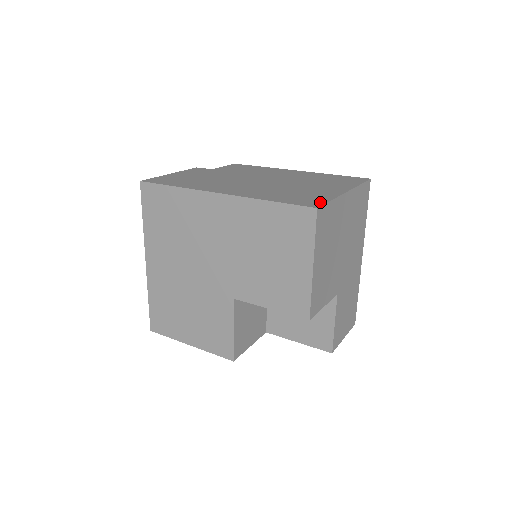
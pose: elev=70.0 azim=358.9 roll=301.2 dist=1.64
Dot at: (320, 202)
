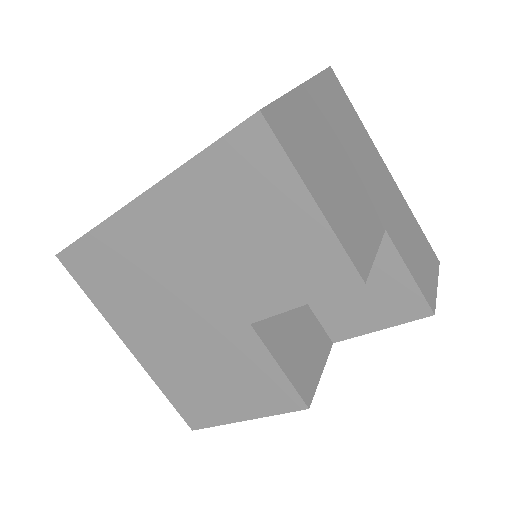
Dot at: occluded
